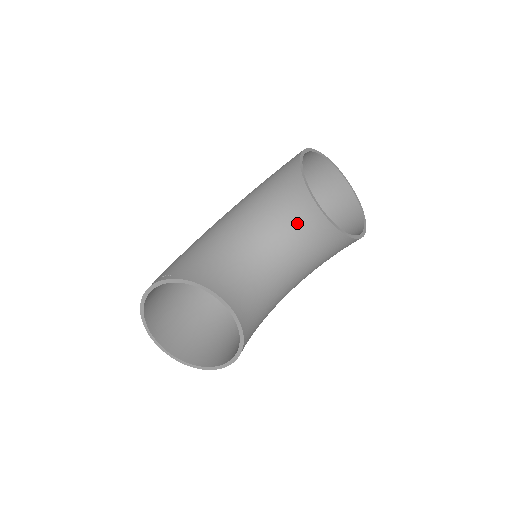
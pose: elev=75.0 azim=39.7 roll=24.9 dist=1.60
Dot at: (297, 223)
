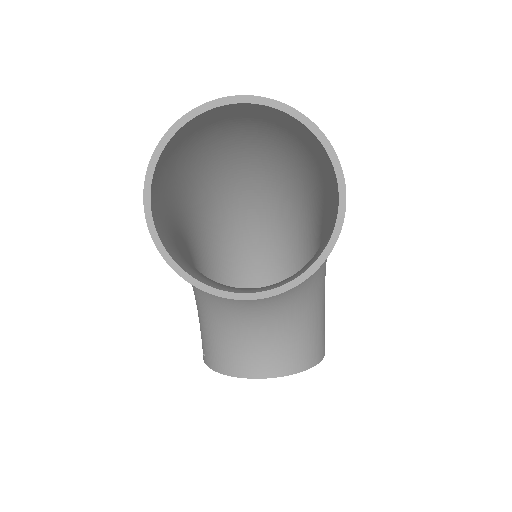
Dot at: occluded
